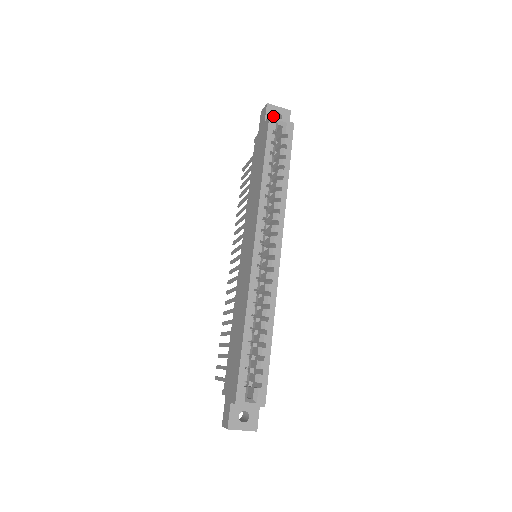
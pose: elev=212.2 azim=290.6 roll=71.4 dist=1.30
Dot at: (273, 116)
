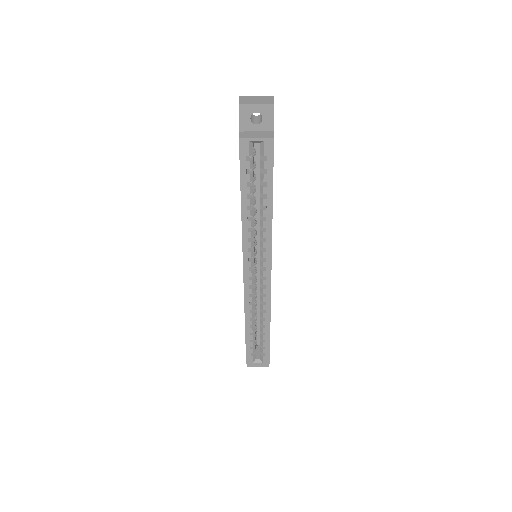
Dot at: (250, 120)
